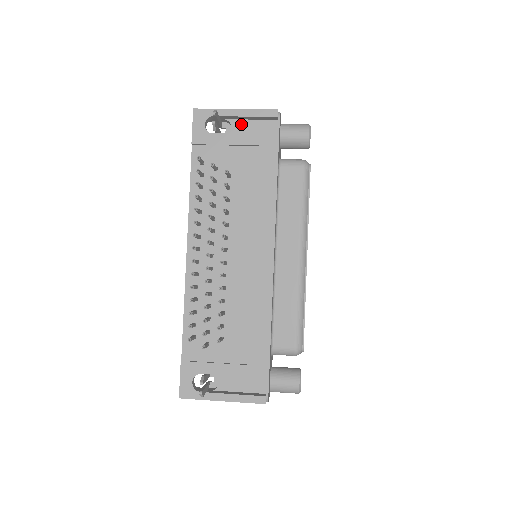
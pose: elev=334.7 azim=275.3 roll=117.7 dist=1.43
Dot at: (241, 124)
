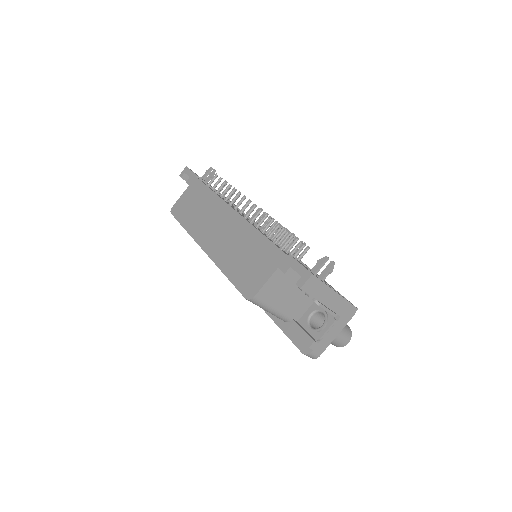
Dot at: occluded
